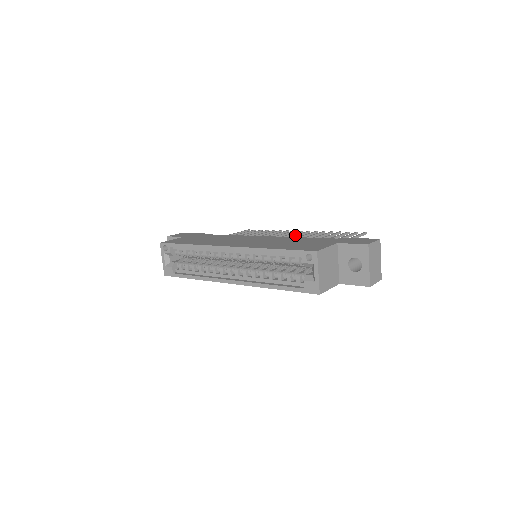
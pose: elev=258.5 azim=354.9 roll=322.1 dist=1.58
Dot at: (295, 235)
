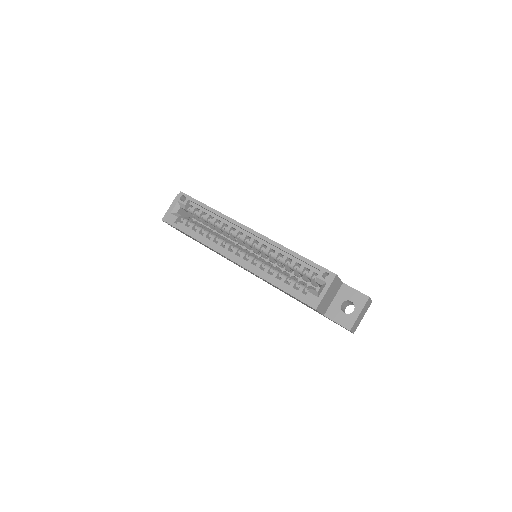
Dot at: occluded
